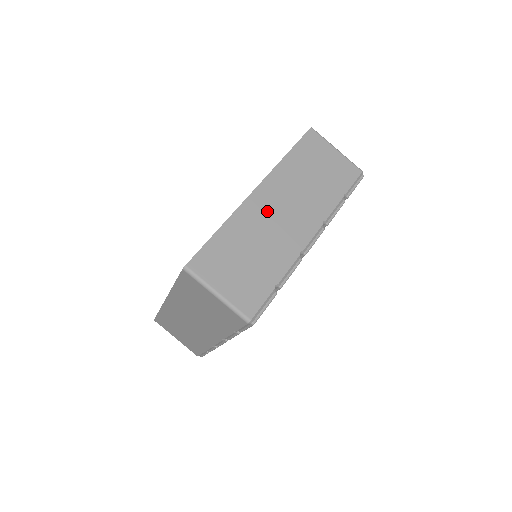
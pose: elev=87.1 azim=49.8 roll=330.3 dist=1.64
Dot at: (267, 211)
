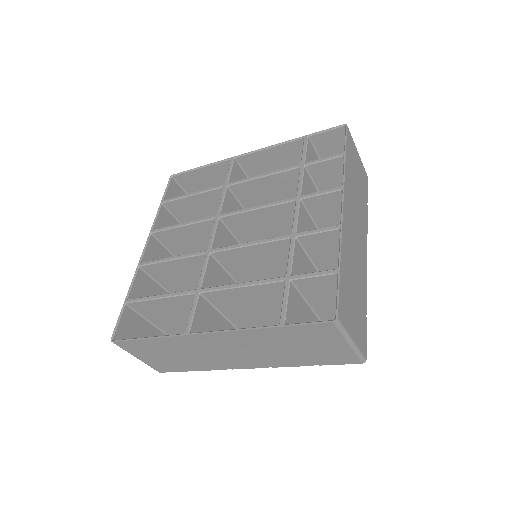
Dot at: (351, 232)
